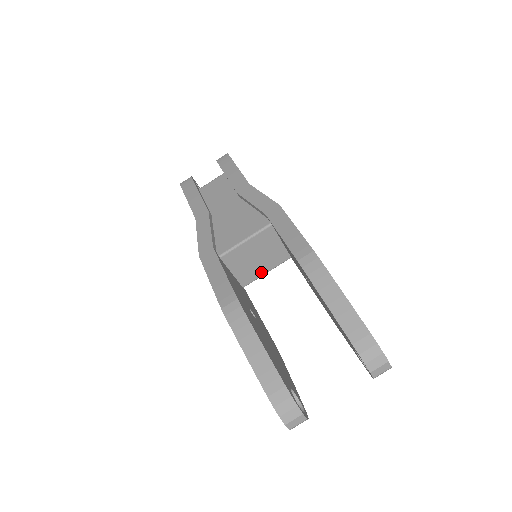
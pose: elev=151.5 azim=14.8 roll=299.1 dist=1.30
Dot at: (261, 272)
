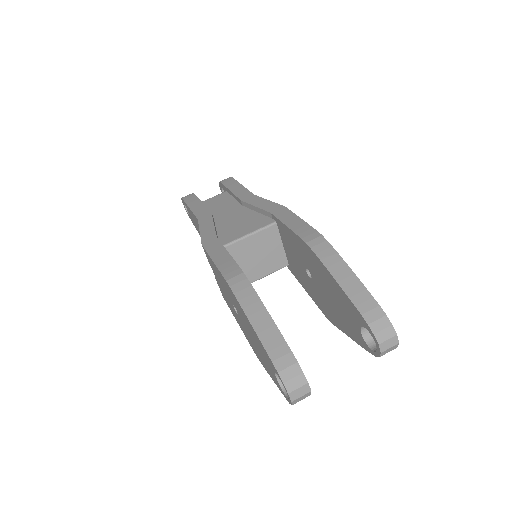
Dot at: (258, 275)
